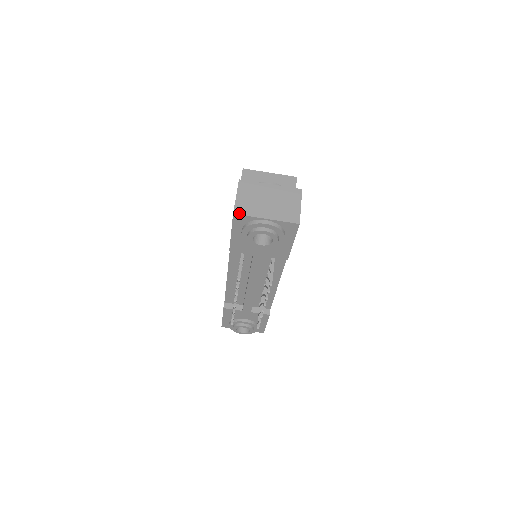
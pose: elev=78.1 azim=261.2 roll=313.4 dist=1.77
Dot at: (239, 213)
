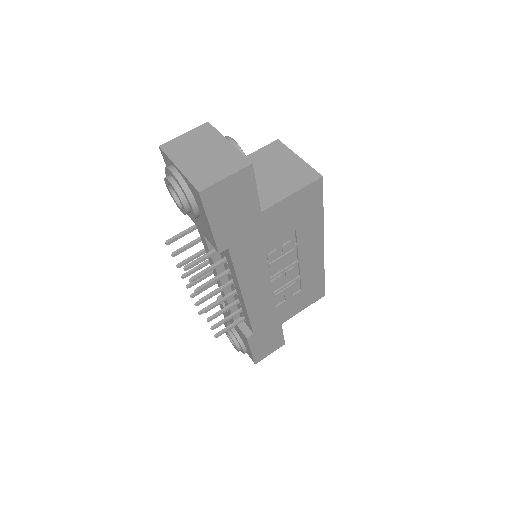
Dot at: (164, 148)
